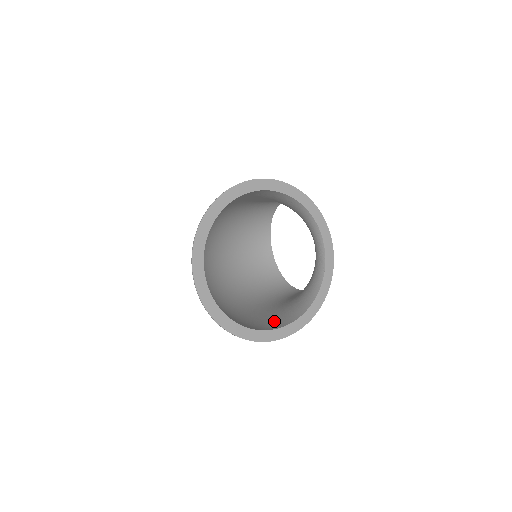
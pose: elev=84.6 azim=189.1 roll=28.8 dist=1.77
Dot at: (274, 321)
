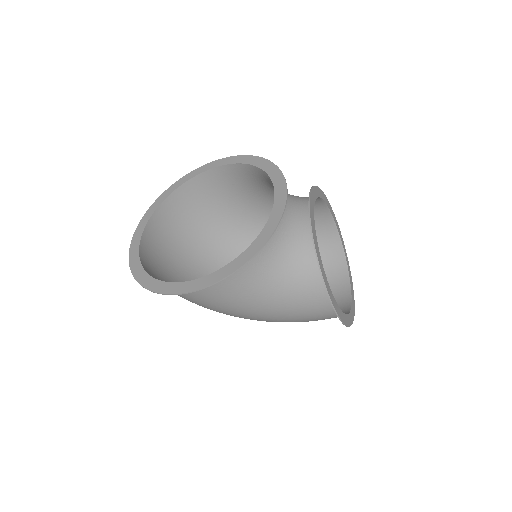
Dot at: (213, 290)
